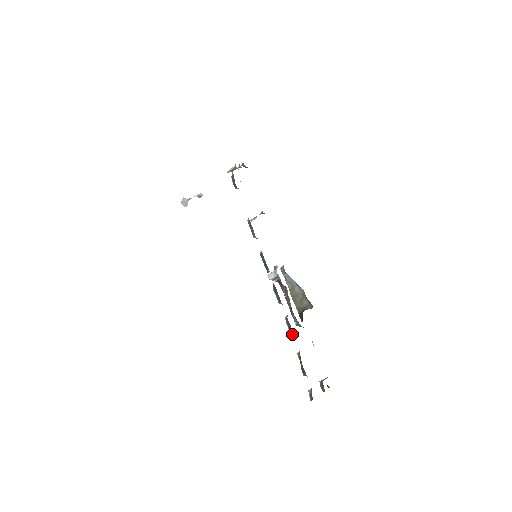
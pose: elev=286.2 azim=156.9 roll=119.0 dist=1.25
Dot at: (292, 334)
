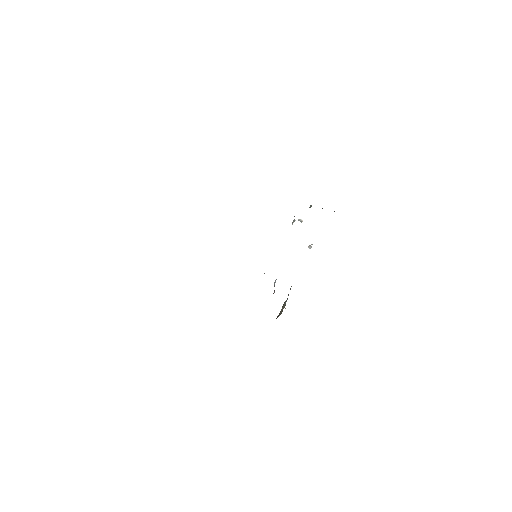
Dot at: occluded
